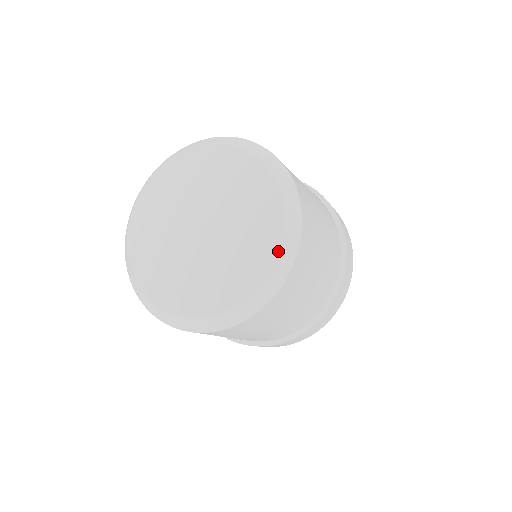
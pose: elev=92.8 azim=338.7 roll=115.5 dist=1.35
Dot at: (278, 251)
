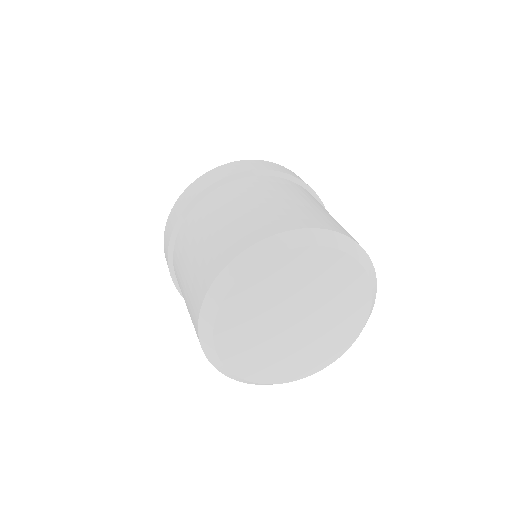
Dot at: occluded
